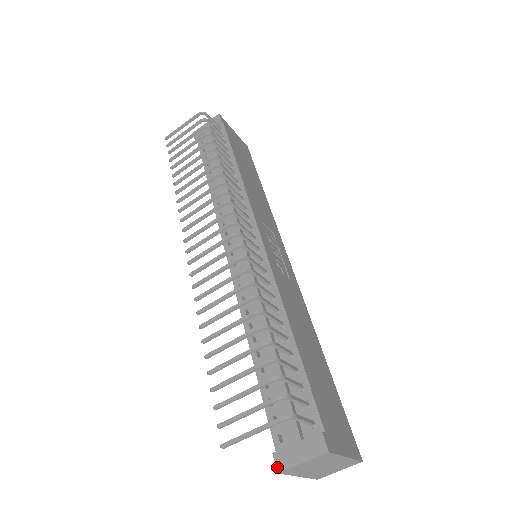
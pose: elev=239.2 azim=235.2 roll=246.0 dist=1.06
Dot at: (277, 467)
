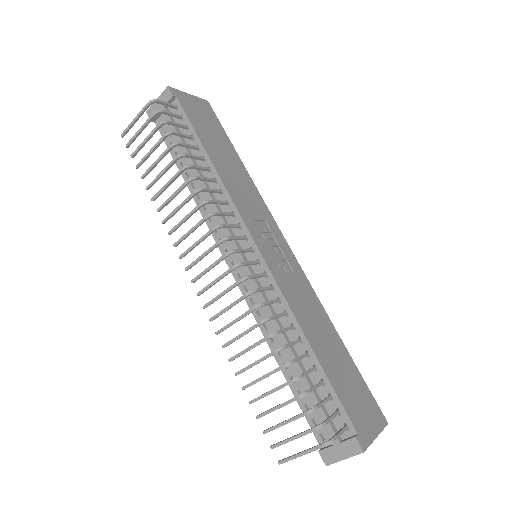
Dot at: (325, 462)
